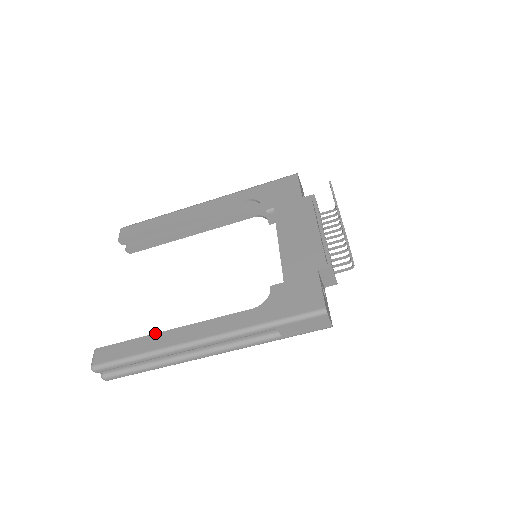
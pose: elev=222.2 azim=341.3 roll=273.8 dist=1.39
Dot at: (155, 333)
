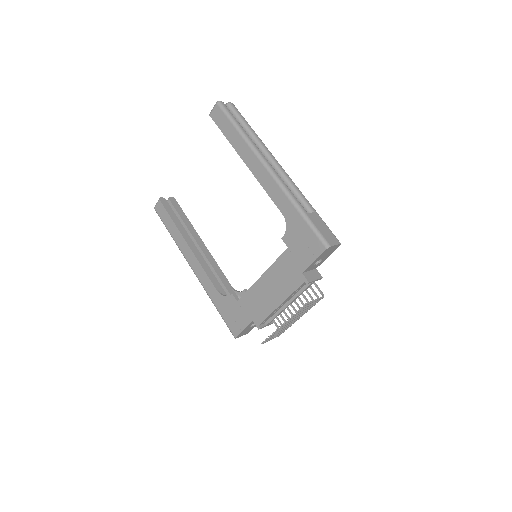
Dot at: (181, 234)
